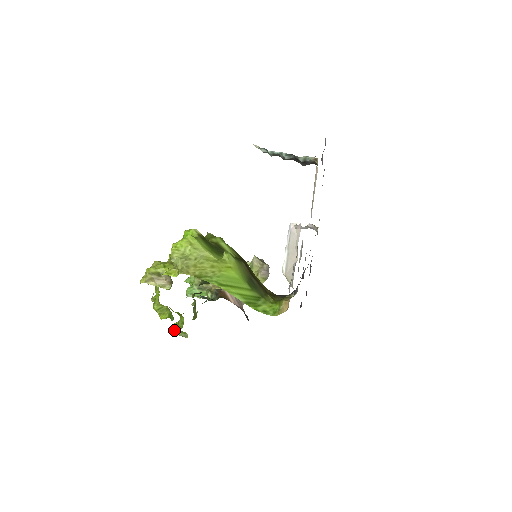
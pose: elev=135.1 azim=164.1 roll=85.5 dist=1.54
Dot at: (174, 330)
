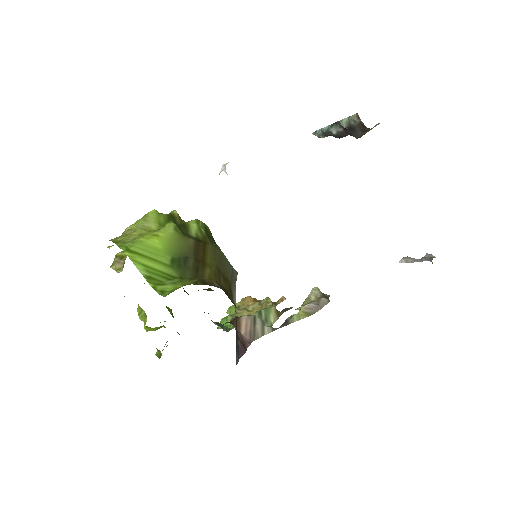
Dot at: occluded
